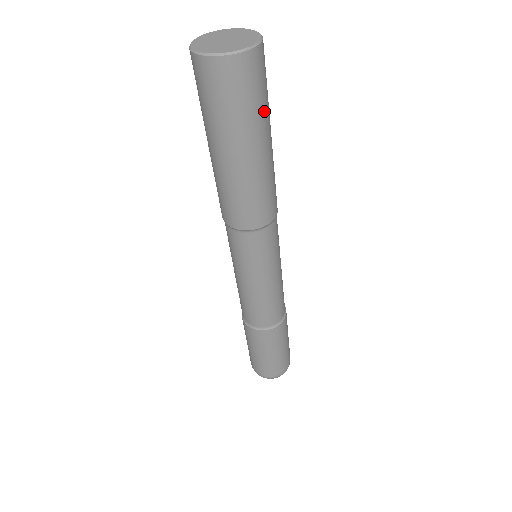
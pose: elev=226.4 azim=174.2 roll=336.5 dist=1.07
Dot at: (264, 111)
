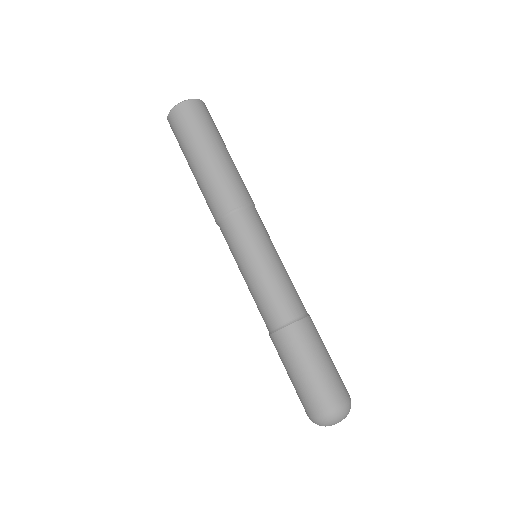
Dot at: (218, 132)
